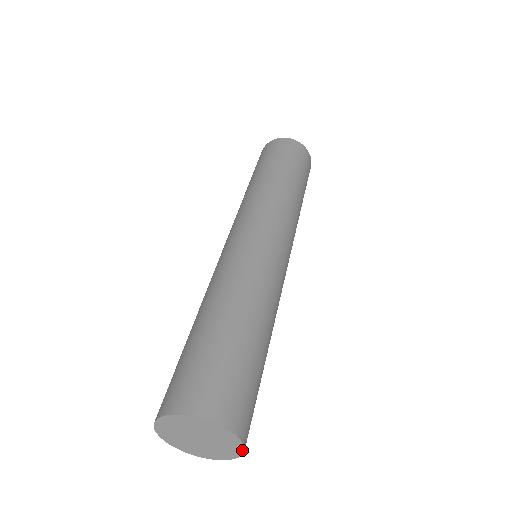
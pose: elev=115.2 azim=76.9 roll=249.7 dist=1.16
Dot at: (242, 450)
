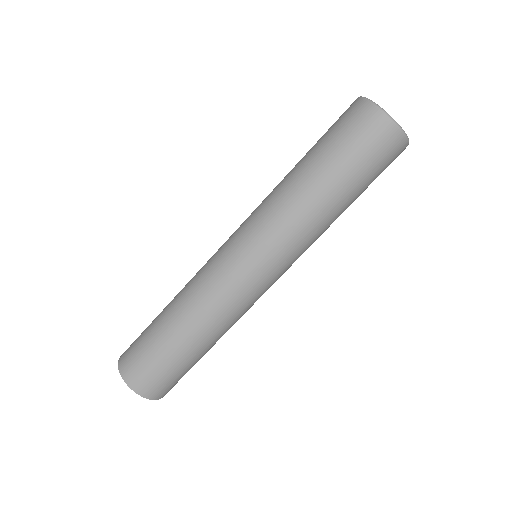
Dot at: occluded
